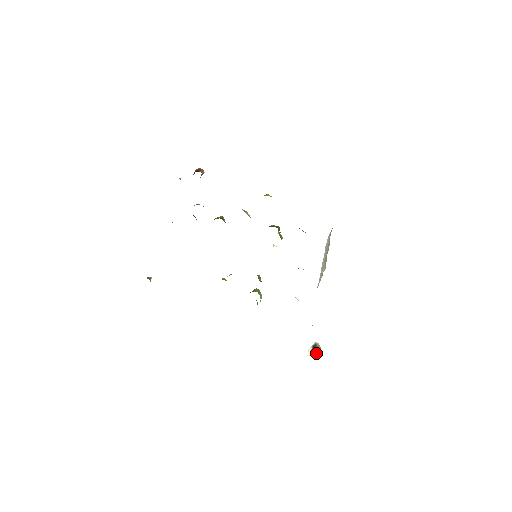
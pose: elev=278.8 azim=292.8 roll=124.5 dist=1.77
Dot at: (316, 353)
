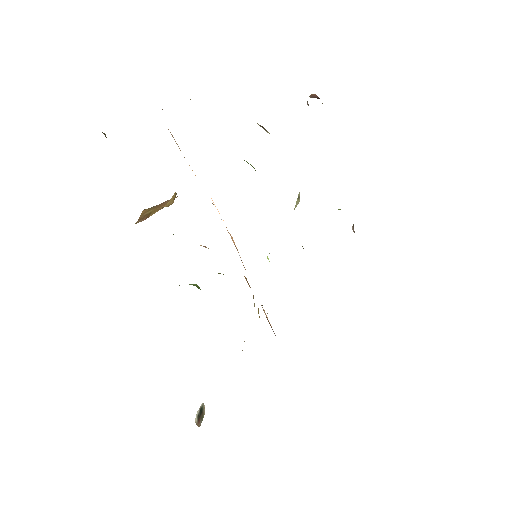
Dot at: (201, 421)
